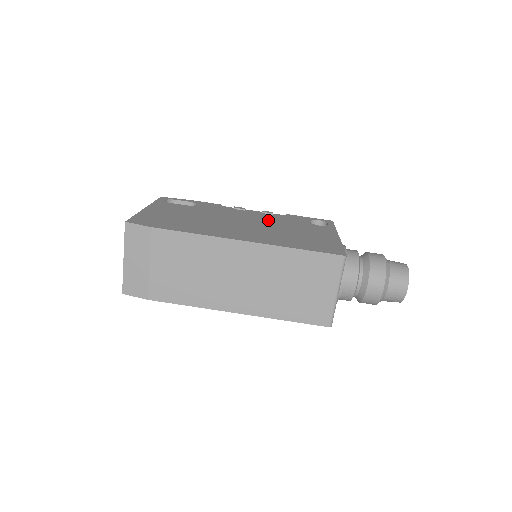
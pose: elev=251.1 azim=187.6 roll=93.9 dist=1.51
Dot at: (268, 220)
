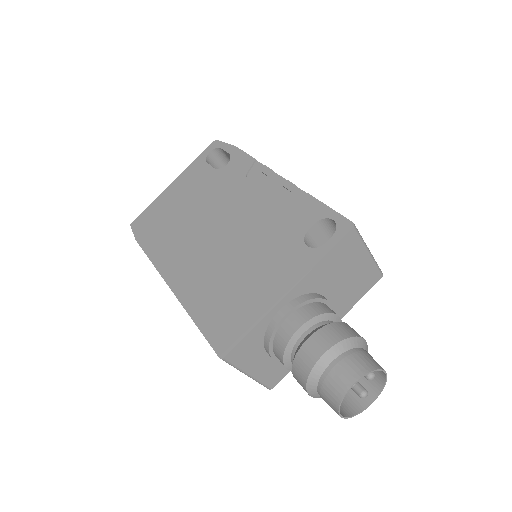
Dot at: (255, 221)
